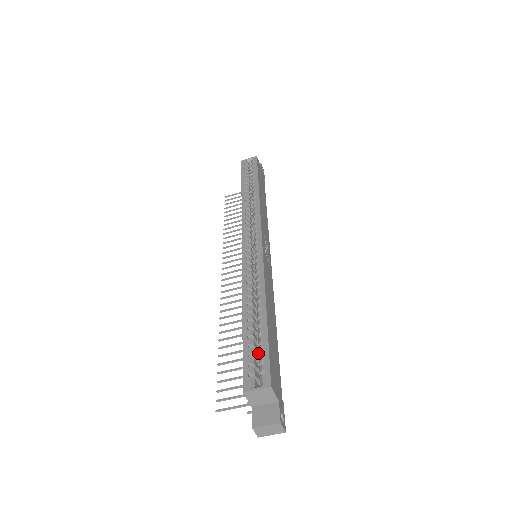
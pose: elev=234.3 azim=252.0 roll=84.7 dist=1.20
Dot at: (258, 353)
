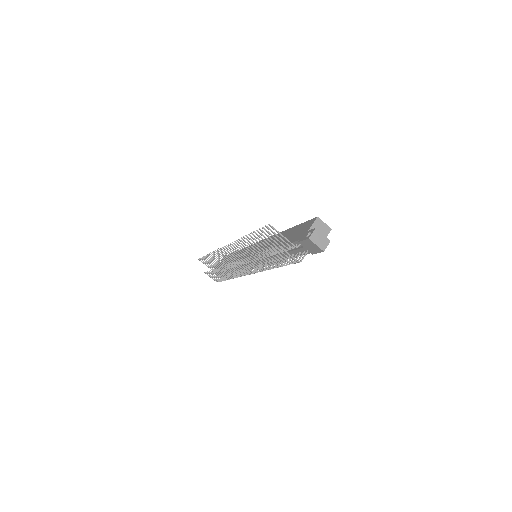
Dot at: occluded
